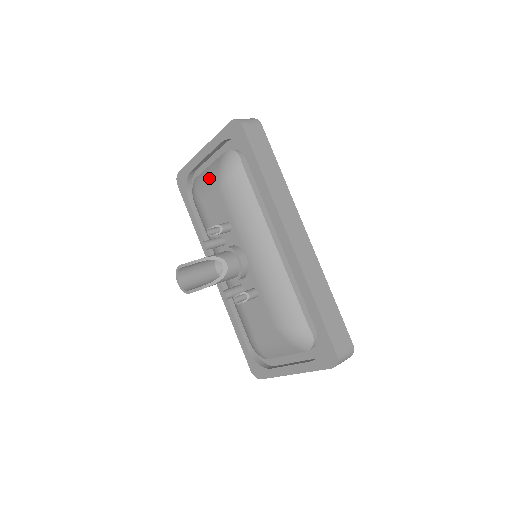
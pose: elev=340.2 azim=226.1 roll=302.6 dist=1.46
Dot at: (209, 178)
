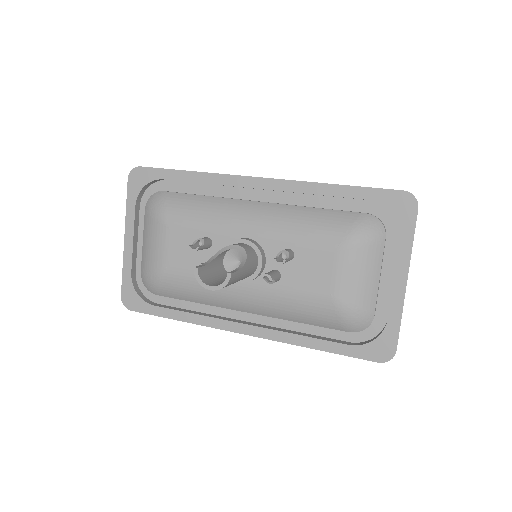
Dot at: (151, 239)
